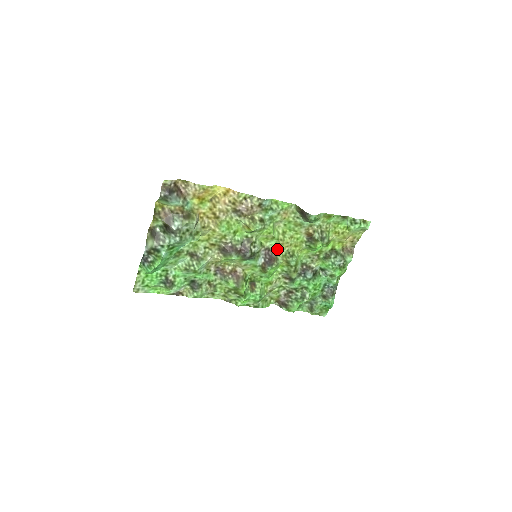
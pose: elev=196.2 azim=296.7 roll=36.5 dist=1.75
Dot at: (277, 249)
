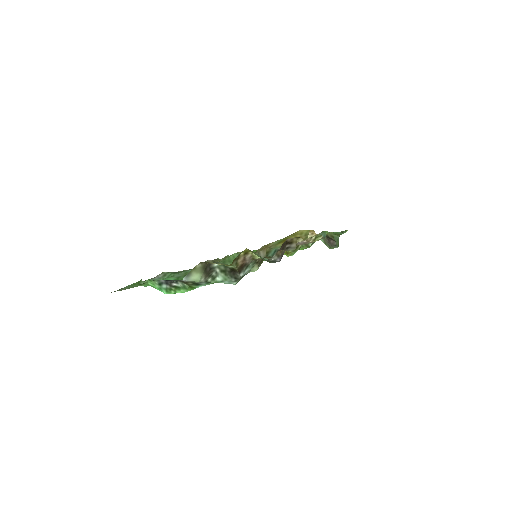
Dot at: occluded
